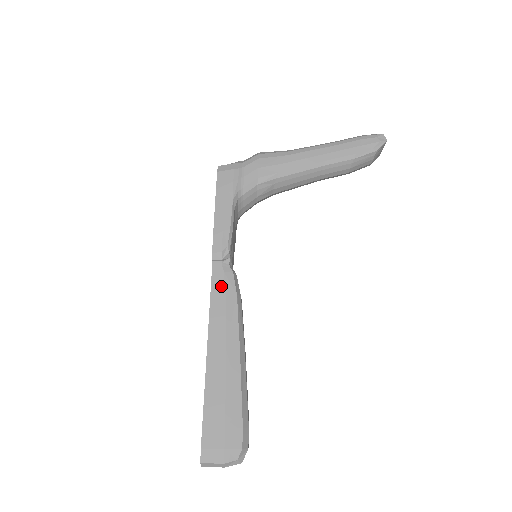
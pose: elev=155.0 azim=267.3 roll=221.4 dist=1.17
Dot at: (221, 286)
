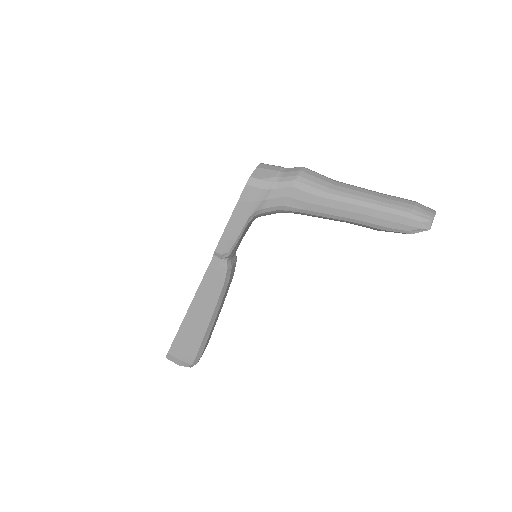
Dot at: (214, 274)
